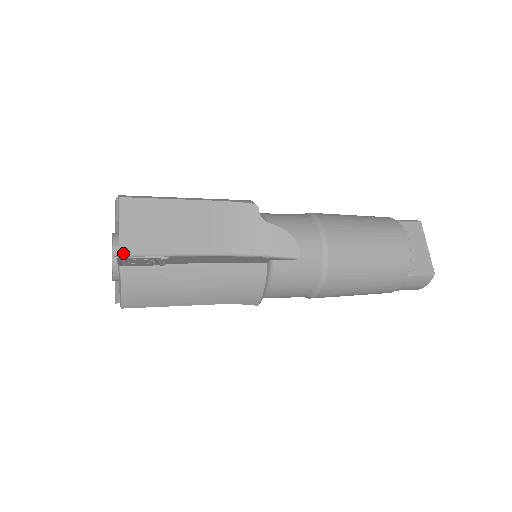
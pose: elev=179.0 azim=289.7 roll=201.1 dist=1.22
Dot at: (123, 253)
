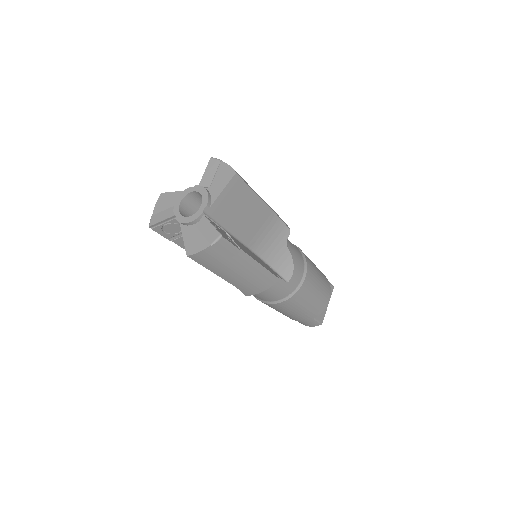
Dot at: (208, 213)
